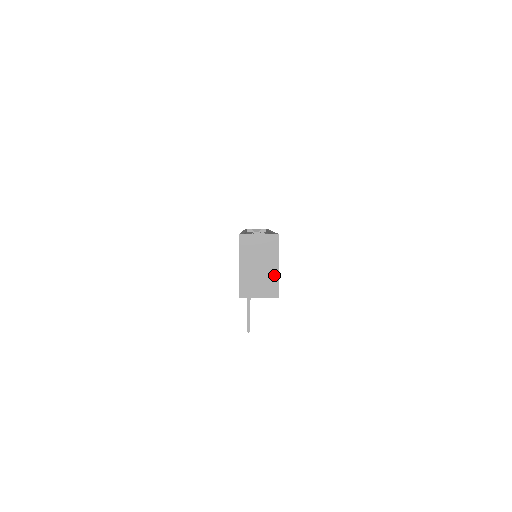
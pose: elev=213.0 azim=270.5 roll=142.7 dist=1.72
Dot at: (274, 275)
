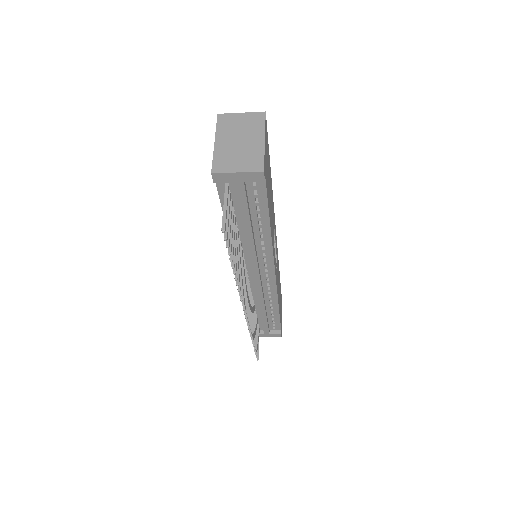
Dot at: (259, 149)
